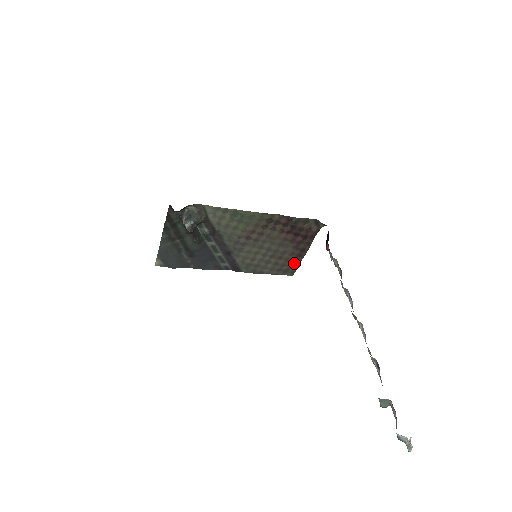
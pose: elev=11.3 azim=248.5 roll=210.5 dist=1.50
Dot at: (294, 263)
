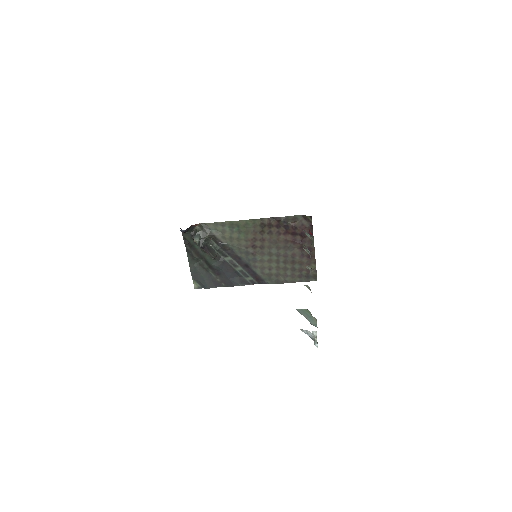
Dot at: (310, 266)
